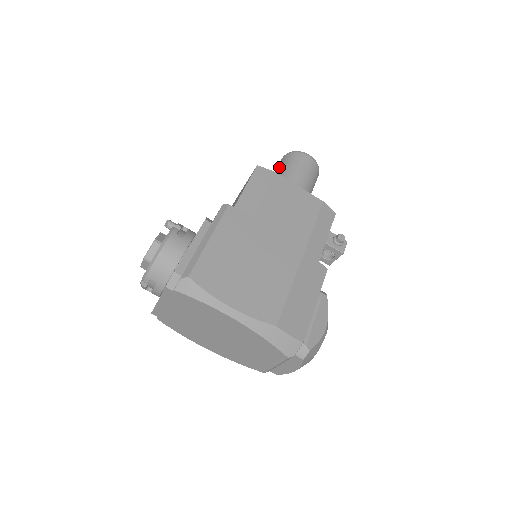
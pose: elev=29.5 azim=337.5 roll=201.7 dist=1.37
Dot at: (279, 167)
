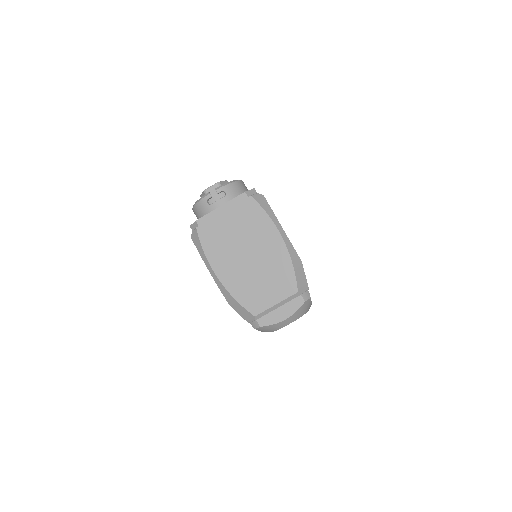
Dot at: occluded
